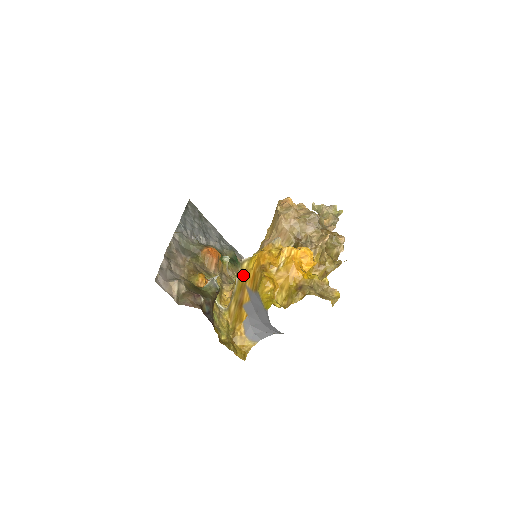
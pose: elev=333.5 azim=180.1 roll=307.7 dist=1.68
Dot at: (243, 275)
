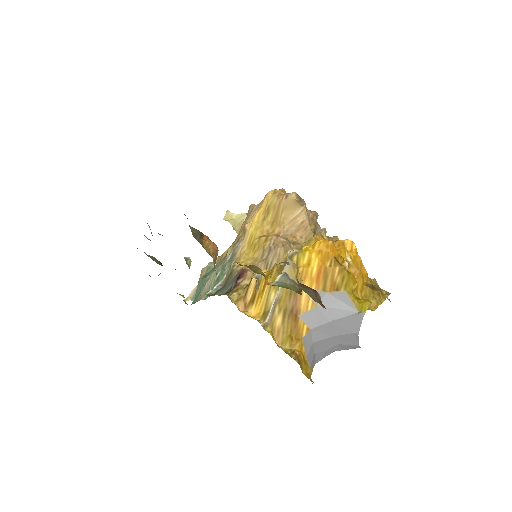
Dot at: (295, 273)
